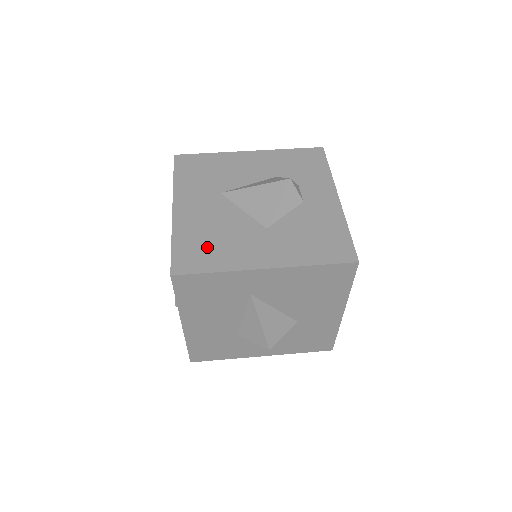
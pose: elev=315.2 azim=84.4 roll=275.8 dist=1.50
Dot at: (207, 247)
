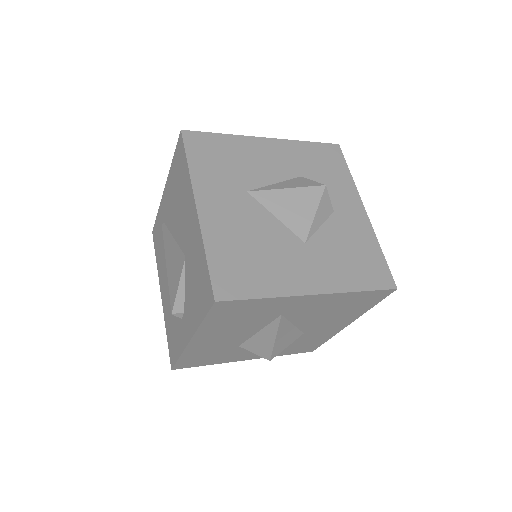
Dot at: (248, 264)
